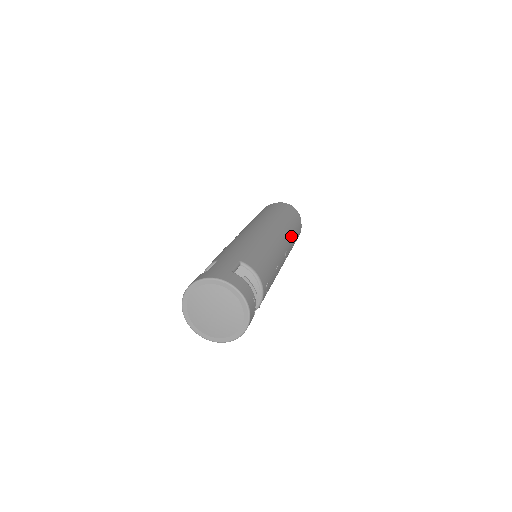
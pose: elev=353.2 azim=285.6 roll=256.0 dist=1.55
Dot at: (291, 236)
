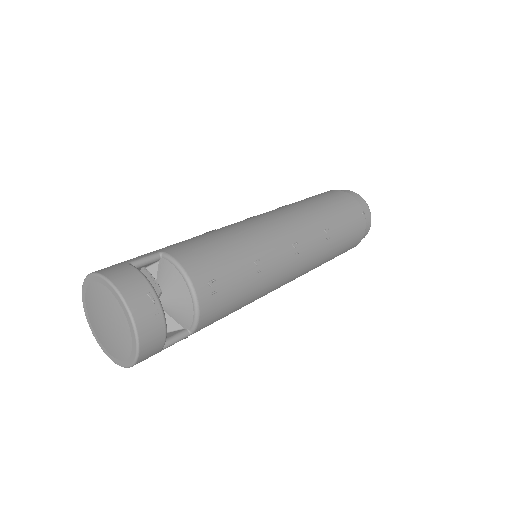
Dot at: (320, 224)
